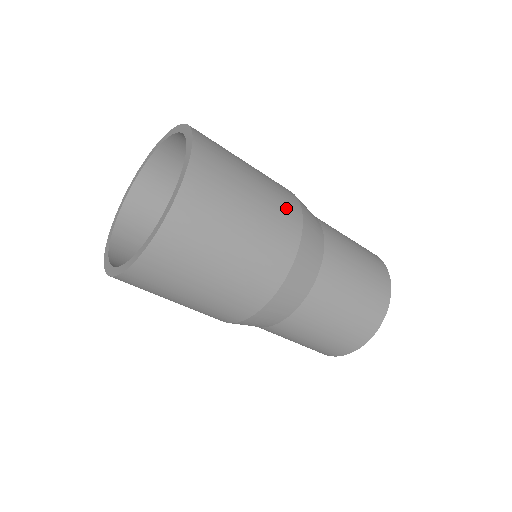
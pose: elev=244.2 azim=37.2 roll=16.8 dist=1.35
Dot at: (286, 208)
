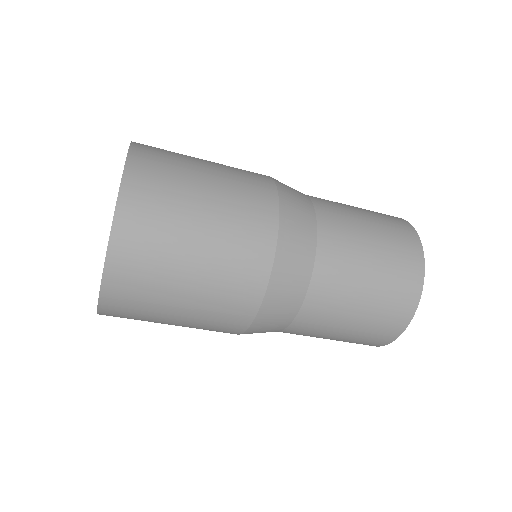
Dot at: (243, 277)
